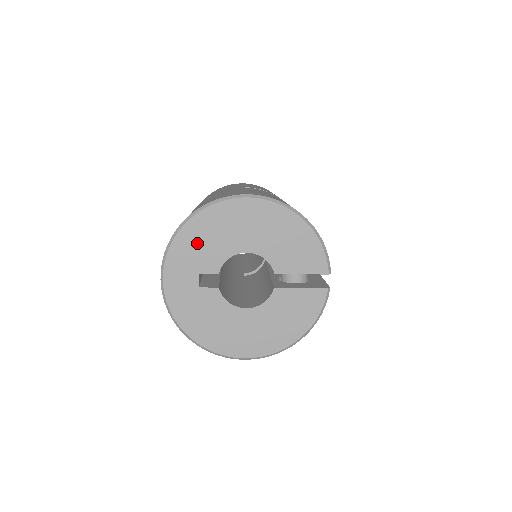
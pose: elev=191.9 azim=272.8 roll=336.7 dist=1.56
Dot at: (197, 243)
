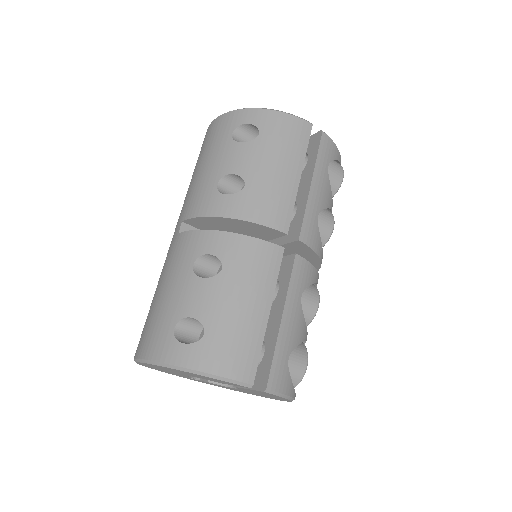
Dot at: occluded
